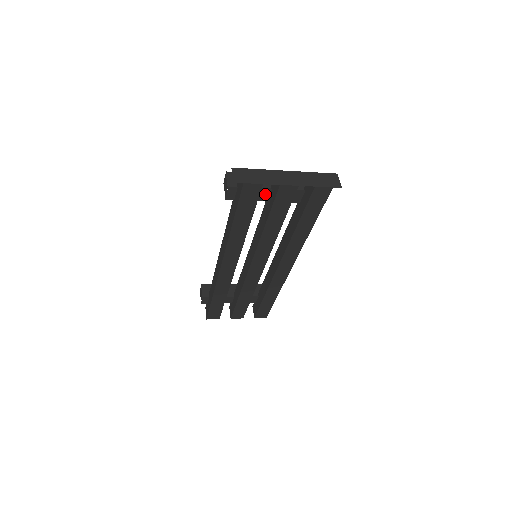
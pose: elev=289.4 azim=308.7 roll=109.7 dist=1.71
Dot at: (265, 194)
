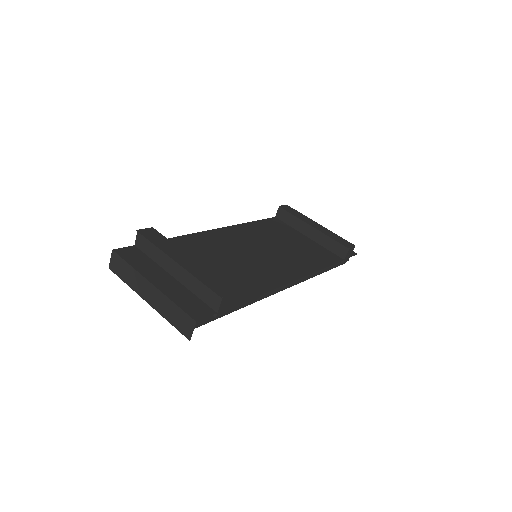
Dot at: occluded
